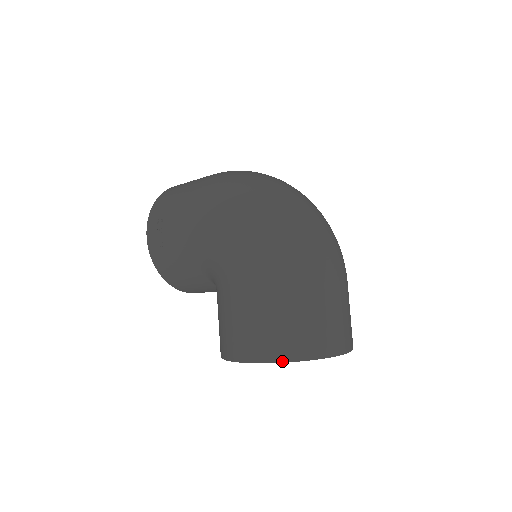
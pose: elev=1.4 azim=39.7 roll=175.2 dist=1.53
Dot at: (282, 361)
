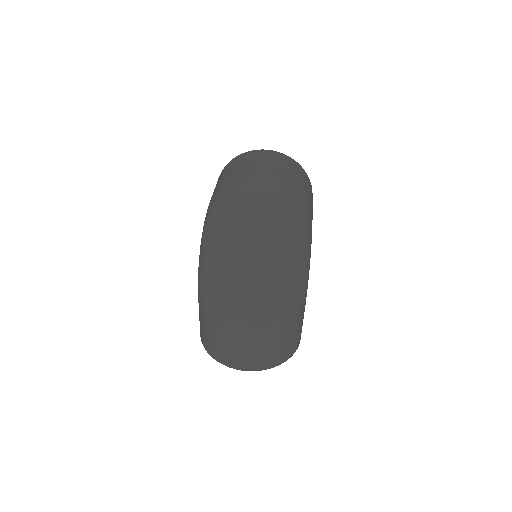
Dot at: (204, 346)
